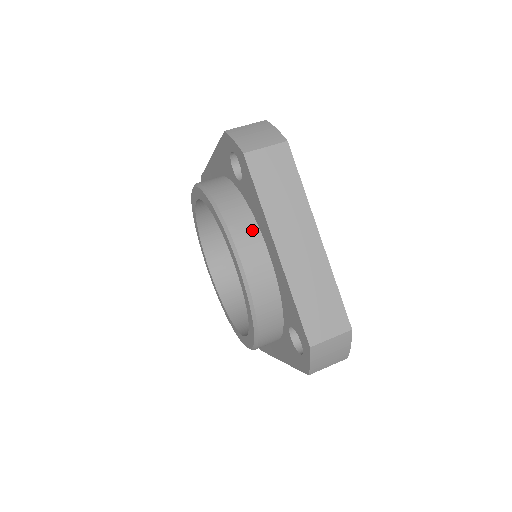
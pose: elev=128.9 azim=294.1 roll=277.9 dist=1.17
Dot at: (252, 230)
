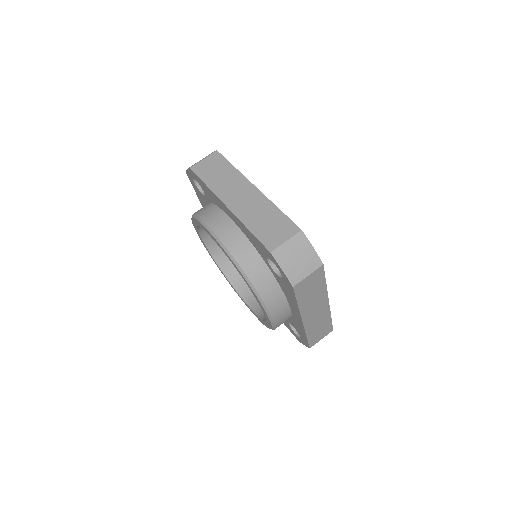
Dot at: (281, 301)
